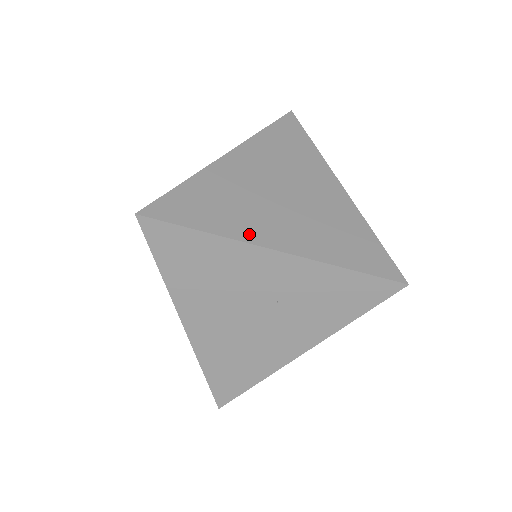
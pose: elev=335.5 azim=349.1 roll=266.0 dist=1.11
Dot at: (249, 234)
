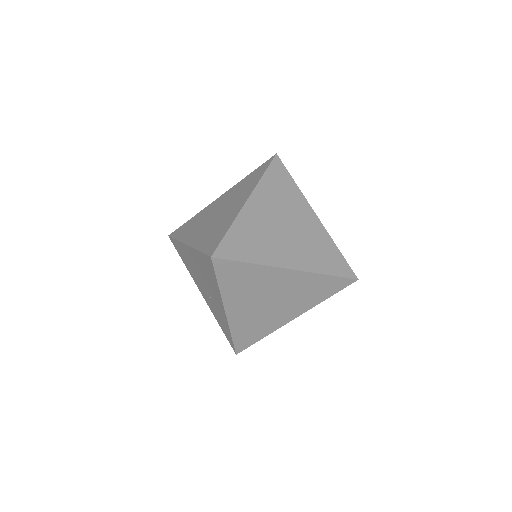
Dot at: (229, 300)
